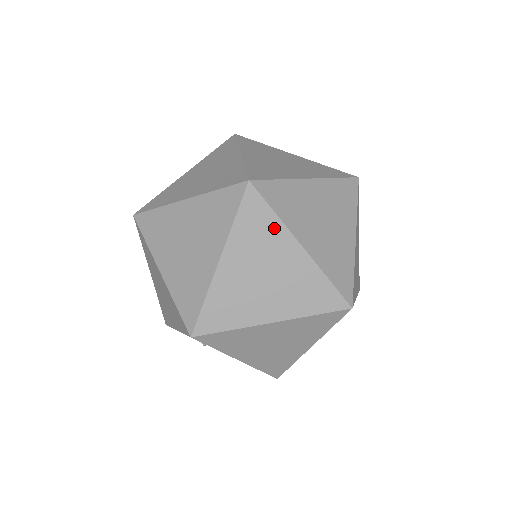
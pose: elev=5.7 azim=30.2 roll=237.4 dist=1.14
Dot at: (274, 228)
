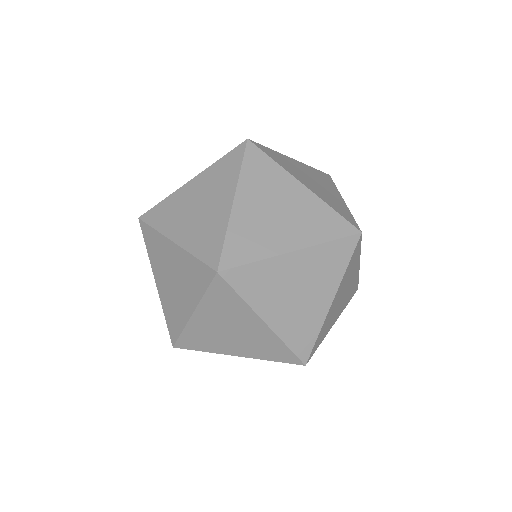
Dot at: (357, 260)
